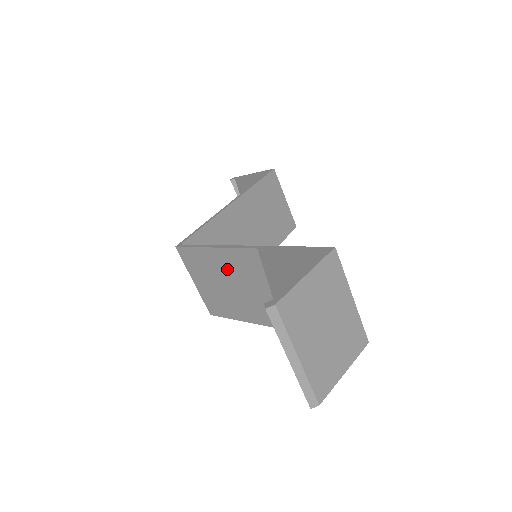
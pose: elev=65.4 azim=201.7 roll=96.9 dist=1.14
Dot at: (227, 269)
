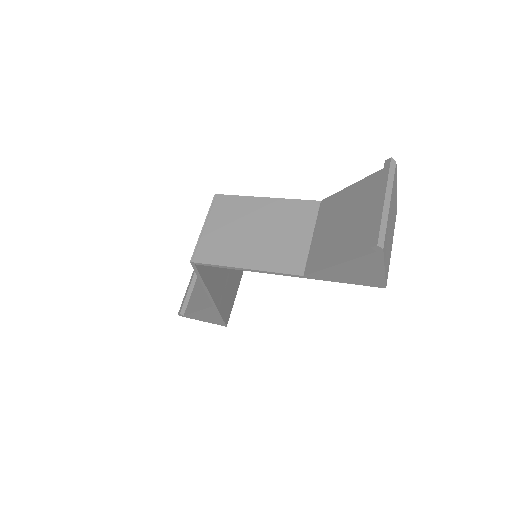
Dot at: (267, 216)
